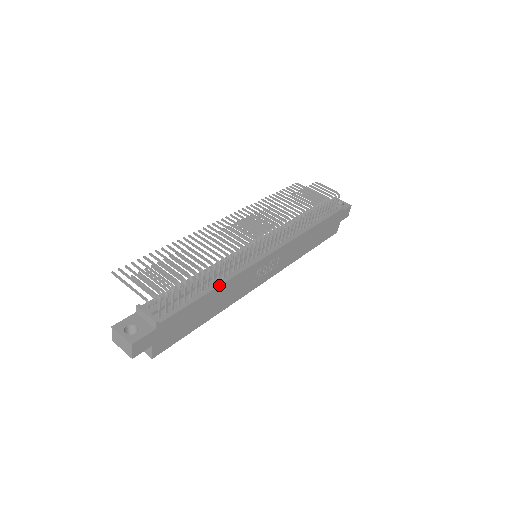
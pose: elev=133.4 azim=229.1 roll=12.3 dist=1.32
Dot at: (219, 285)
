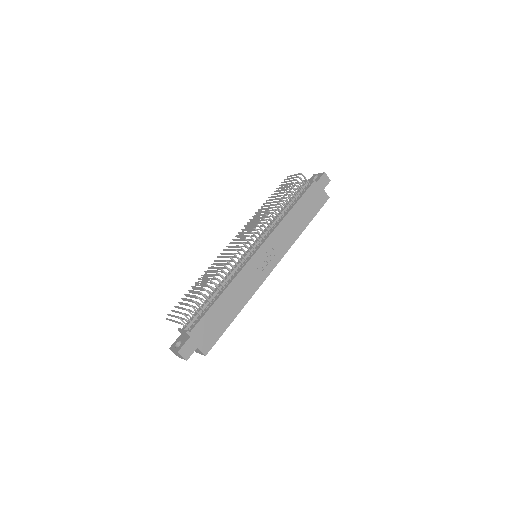
Dot at: (224, 290)
